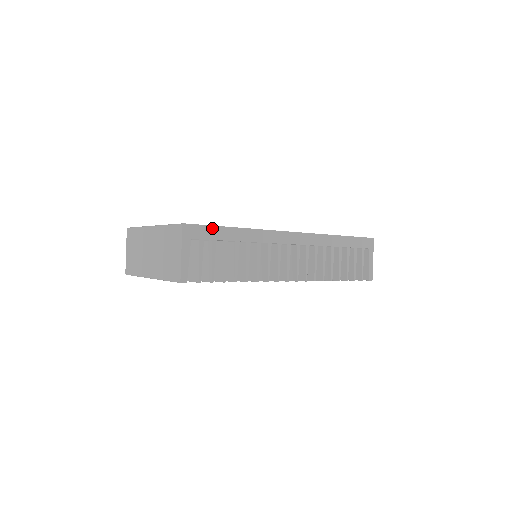
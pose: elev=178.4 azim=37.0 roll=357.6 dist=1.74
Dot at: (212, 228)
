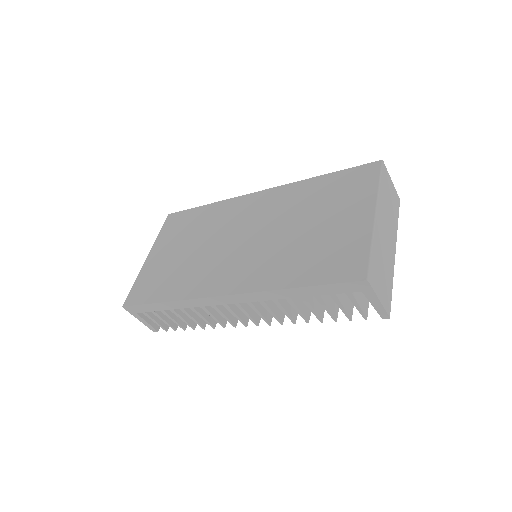
Dot at: (144, 306)
